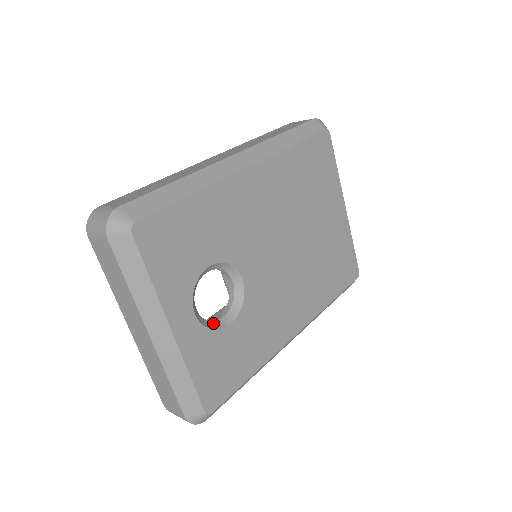
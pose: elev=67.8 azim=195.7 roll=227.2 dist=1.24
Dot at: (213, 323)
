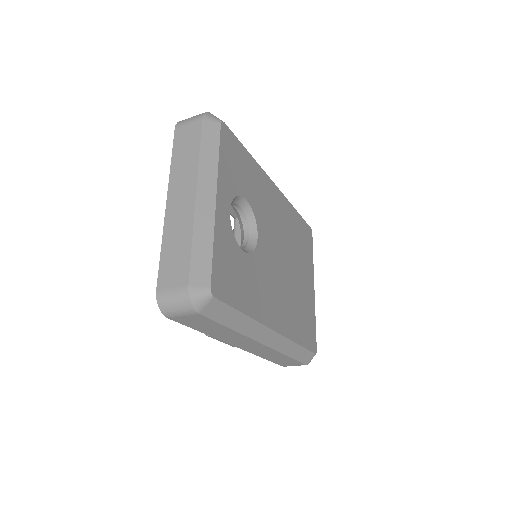
Dot at: occluded
